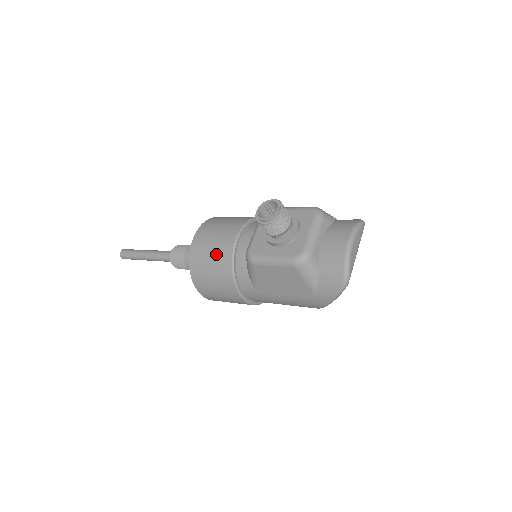
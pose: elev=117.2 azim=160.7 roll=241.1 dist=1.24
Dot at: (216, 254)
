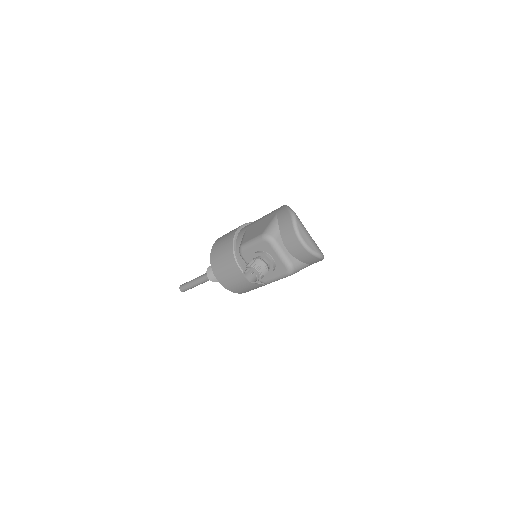
Dot at: (242, 284)
